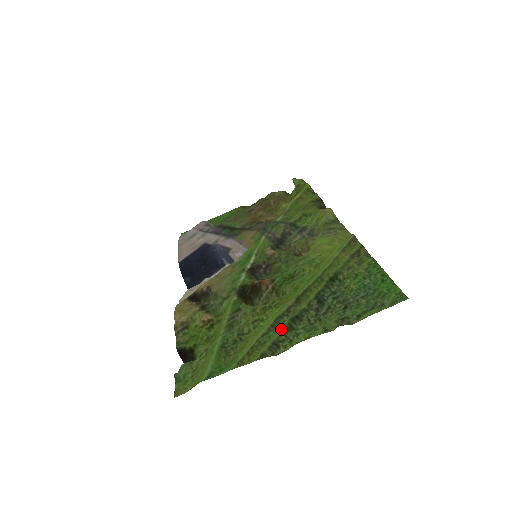
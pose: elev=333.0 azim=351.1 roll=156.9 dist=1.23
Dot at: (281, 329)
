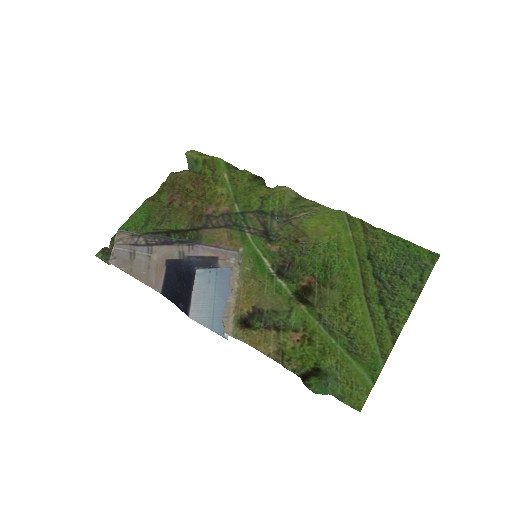
Dot at: (381, 315)
